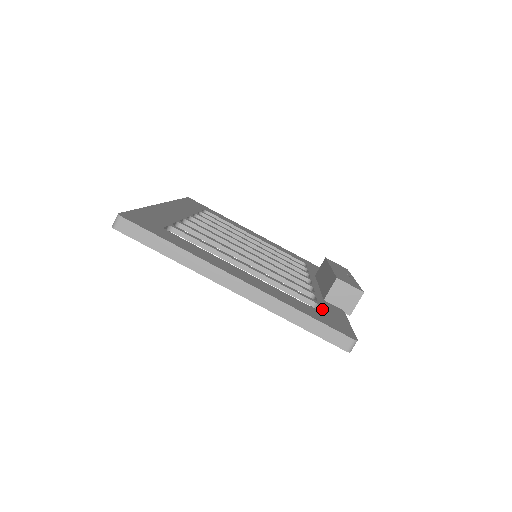
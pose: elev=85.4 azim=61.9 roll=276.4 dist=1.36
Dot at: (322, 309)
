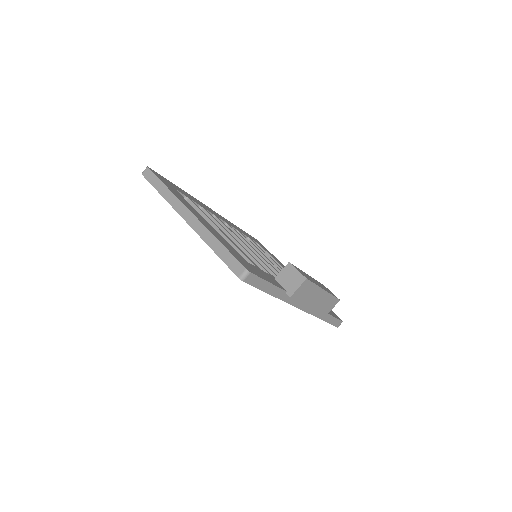
Dot at: (253, 266)
